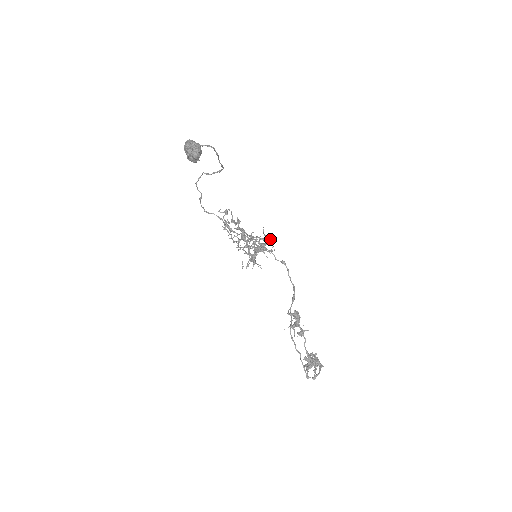
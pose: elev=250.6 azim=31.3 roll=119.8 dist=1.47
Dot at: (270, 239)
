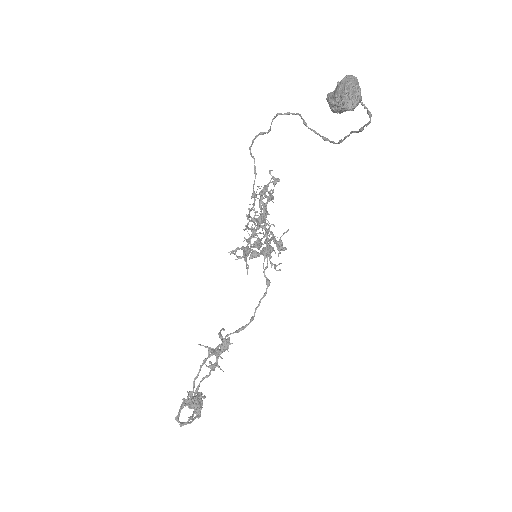
Dot at: (282, 249)
